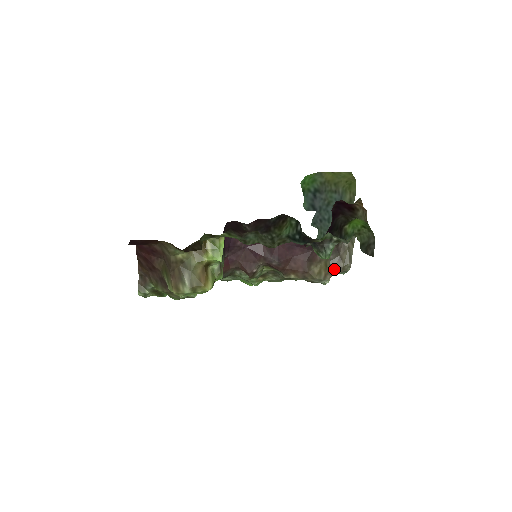
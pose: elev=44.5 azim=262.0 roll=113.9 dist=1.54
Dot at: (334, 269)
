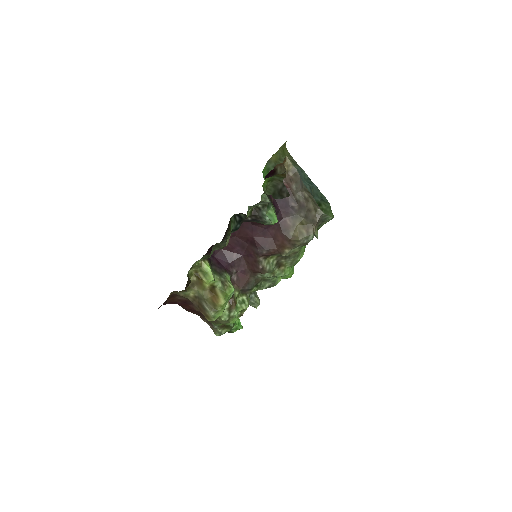
Dot at: (311, 221)
